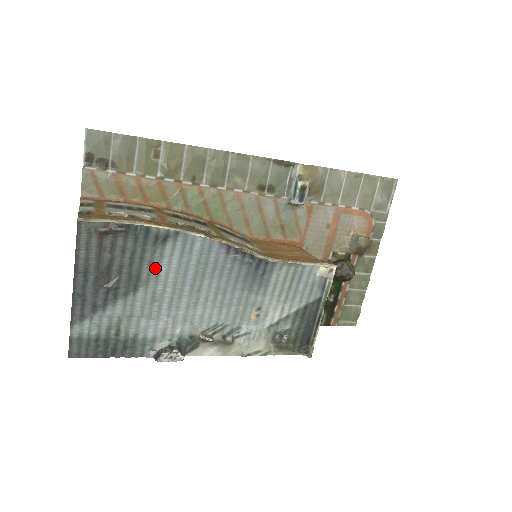
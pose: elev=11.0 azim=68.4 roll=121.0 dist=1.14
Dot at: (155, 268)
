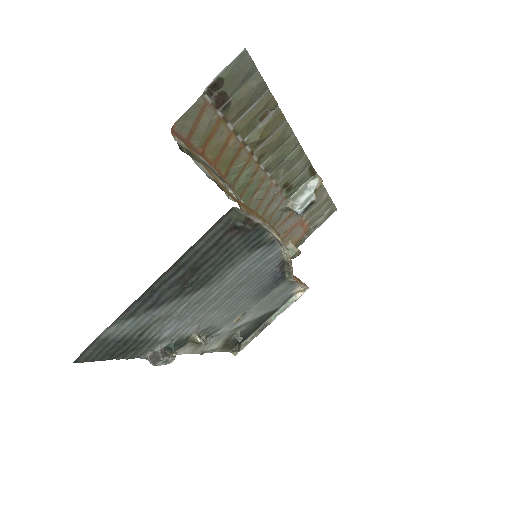
Dot at: (229, 271)
